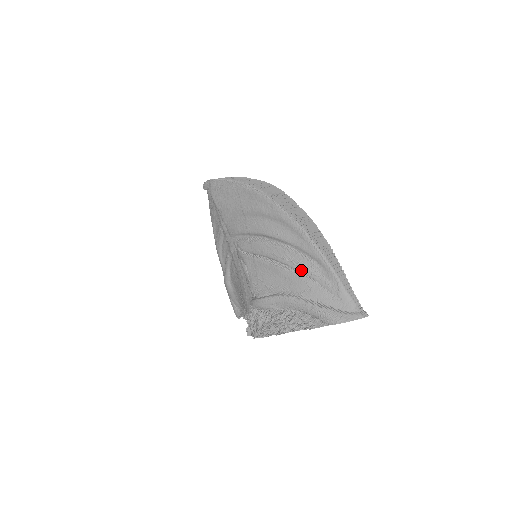
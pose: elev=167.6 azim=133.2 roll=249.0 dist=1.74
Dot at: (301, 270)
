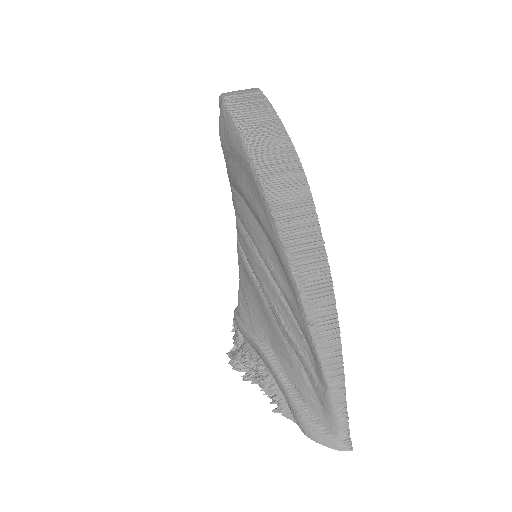
Dot at: (287, 336)
